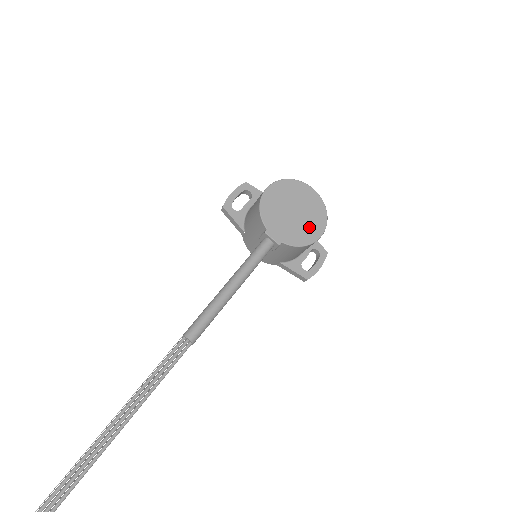
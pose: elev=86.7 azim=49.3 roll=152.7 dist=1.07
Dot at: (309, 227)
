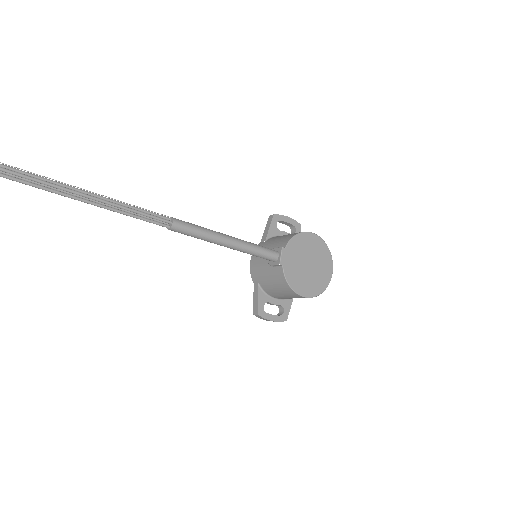
Dot at: (305, 283)
